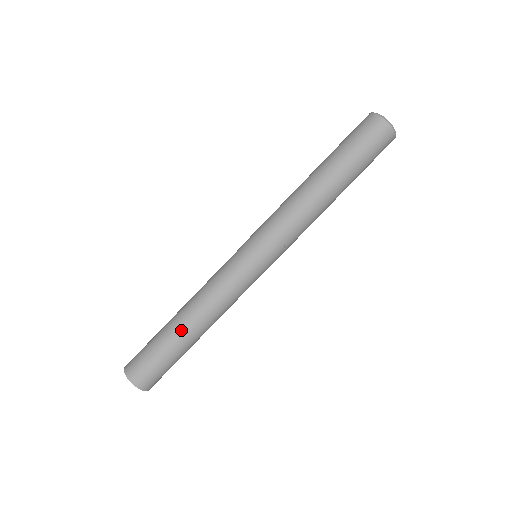
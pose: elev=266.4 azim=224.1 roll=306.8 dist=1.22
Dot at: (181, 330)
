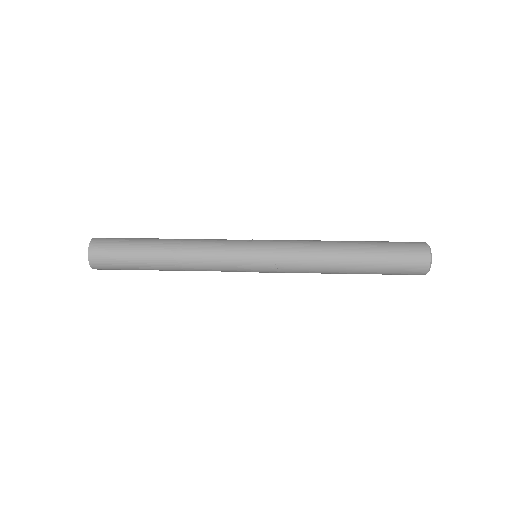
Dot at: (157, 248)
